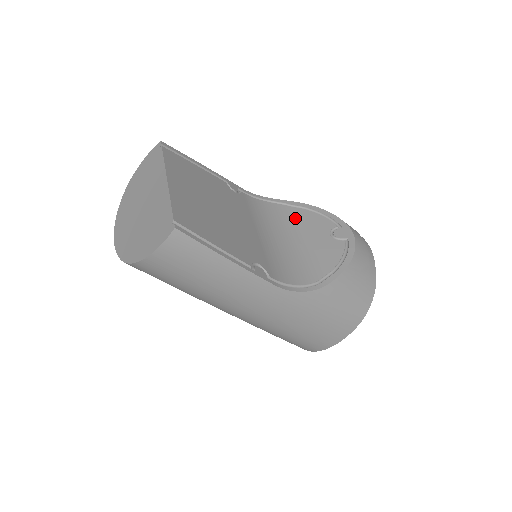
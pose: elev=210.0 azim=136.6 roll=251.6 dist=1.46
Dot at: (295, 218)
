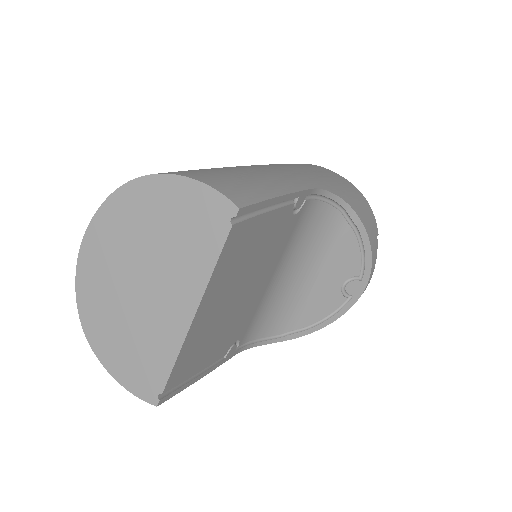
Dot at: (334, 242)
